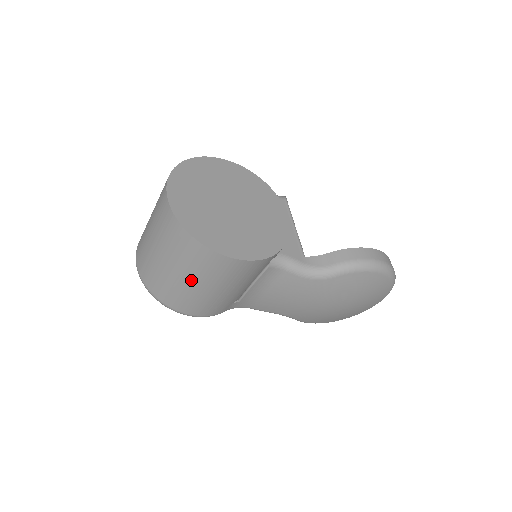
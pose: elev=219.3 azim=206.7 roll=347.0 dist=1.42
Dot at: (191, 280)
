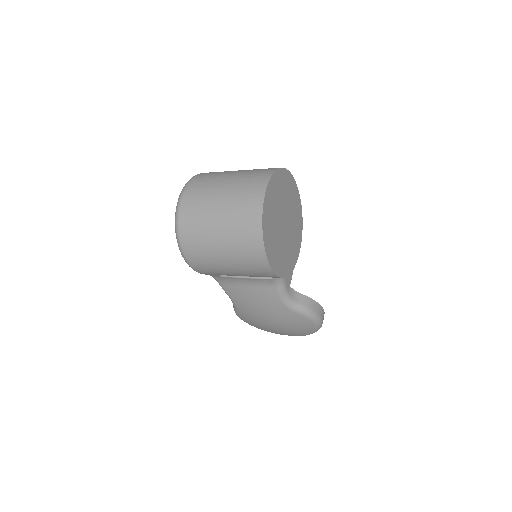
Dot at: (225, 251)
